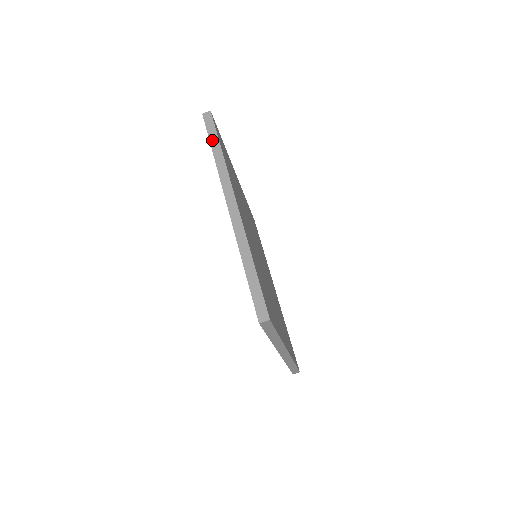
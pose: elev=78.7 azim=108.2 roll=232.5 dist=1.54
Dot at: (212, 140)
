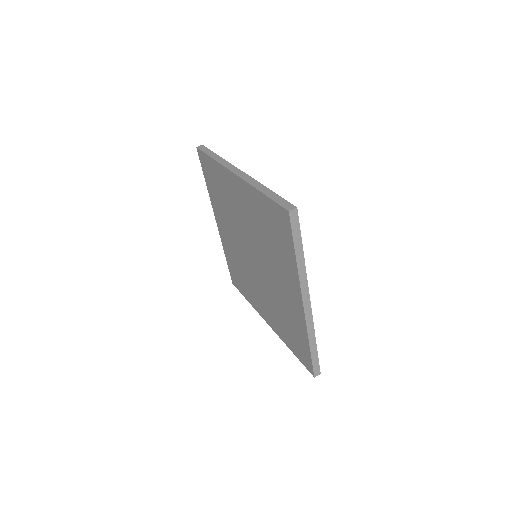
Dot at: (209, 154)
